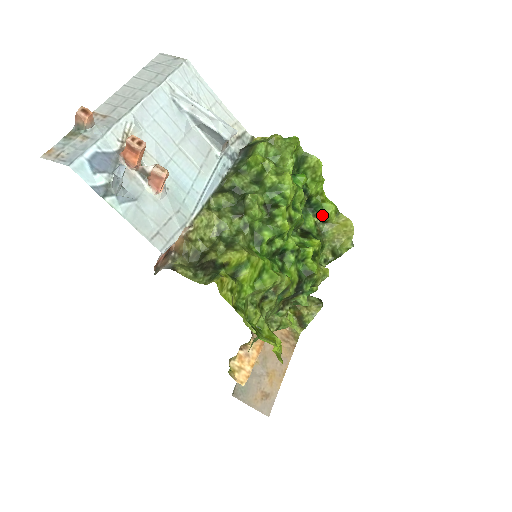
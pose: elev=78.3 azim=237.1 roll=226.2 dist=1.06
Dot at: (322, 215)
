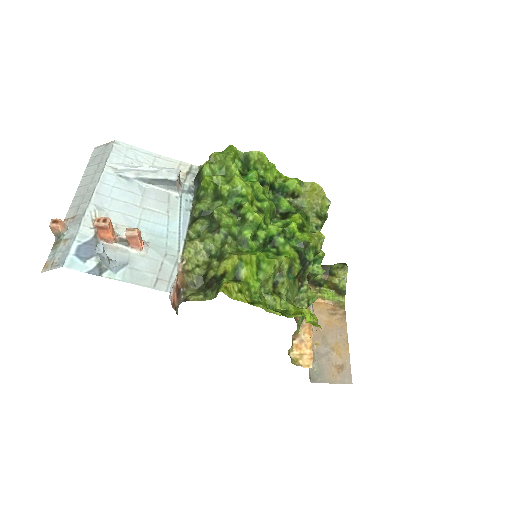
Dot at: (290, 193)
